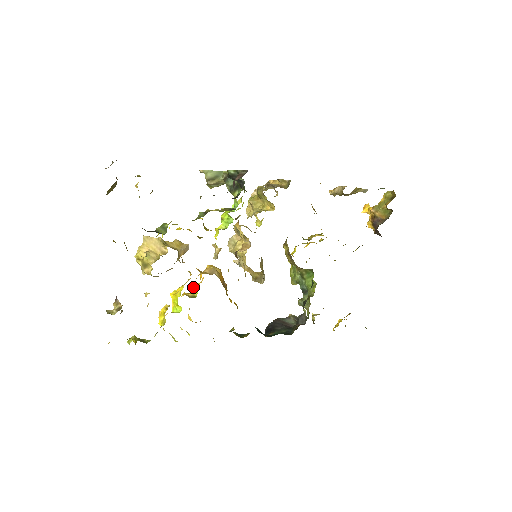
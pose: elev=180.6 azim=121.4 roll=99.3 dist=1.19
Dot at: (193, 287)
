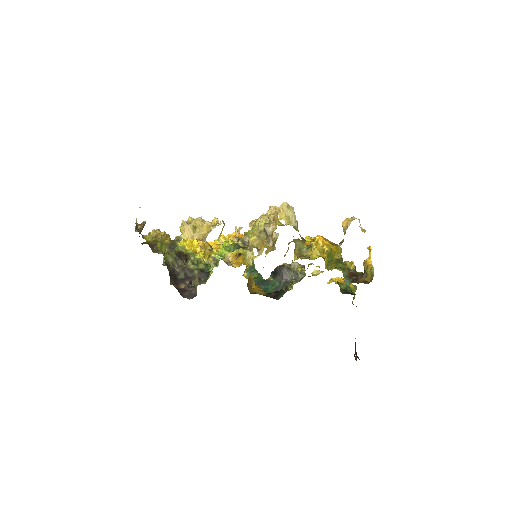
Dot at: (227, 235)
